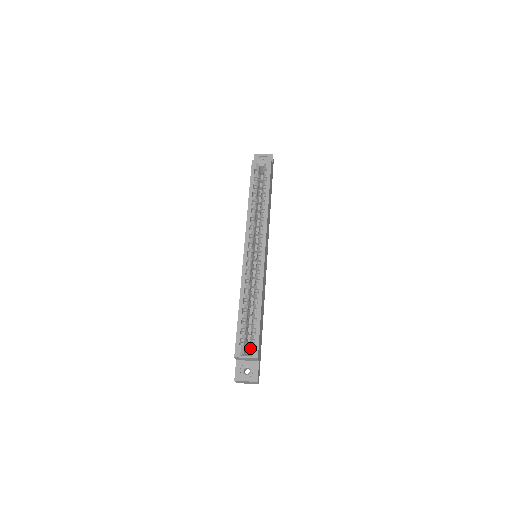
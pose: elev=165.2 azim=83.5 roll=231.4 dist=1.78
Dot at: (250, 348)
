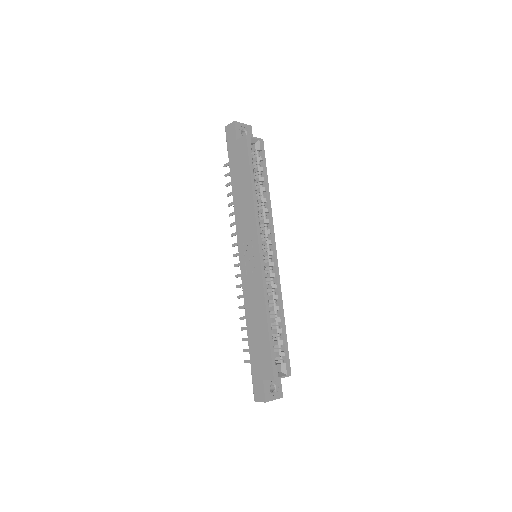
Dot at: (282, 366)
